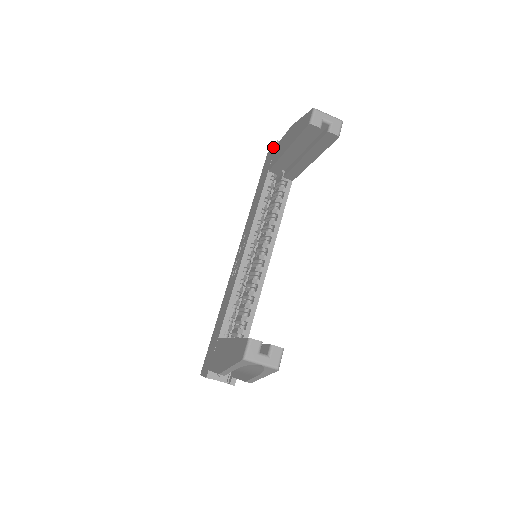
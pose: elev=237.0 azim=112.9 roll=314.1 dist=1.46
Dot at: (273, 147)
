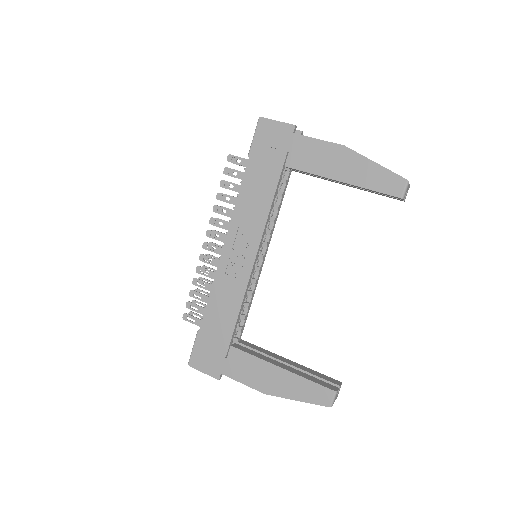
Dot at: (284, 127)
